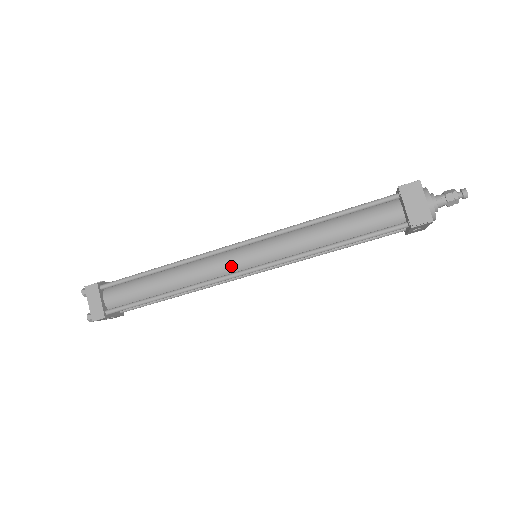
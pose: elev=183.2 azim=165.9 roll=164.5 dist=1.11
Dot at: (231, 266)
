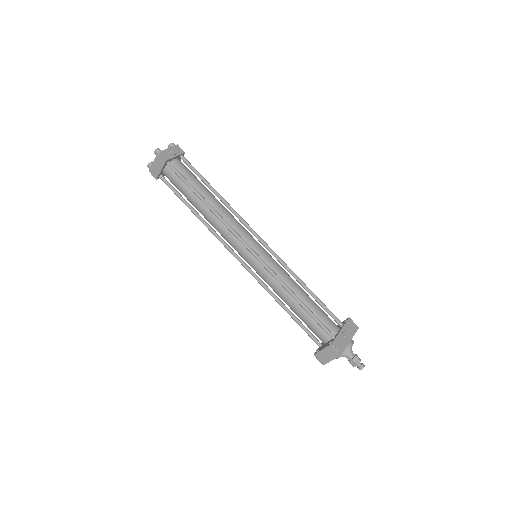
Dot at: (237, 249)
